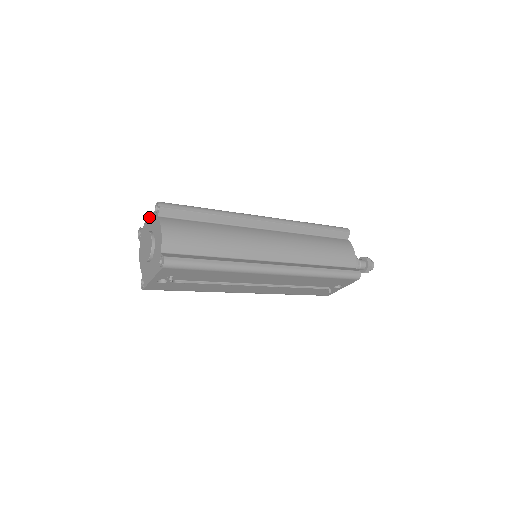
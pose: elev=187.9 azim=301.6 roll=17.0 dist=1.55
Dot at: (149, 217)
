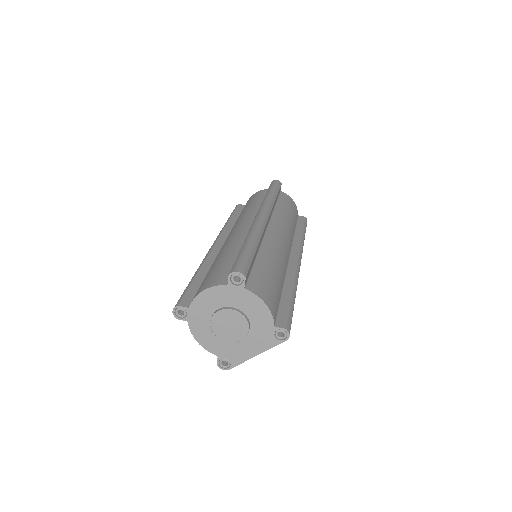
Dot at: (211, 292)
